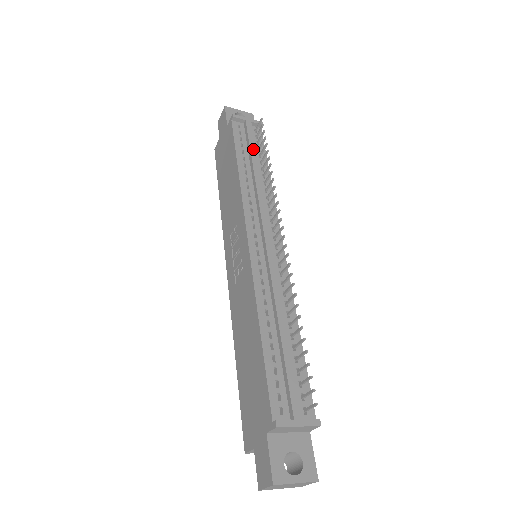
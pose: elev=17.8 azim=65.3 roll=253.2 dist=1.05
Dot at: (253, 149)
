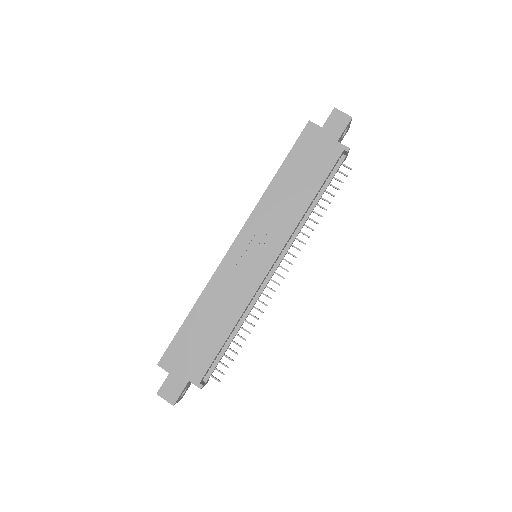
Dot at: occluded
